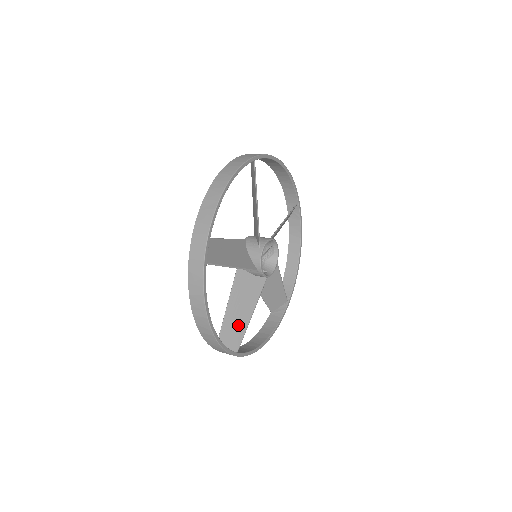
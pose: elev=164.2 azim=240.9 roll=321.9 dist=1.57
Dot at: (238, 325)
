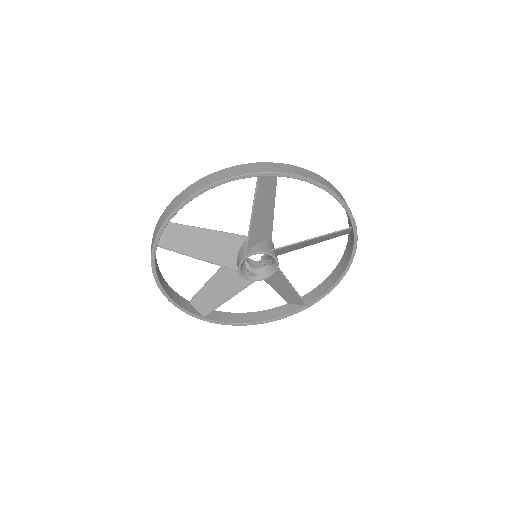
Dot at: (213, 299)
